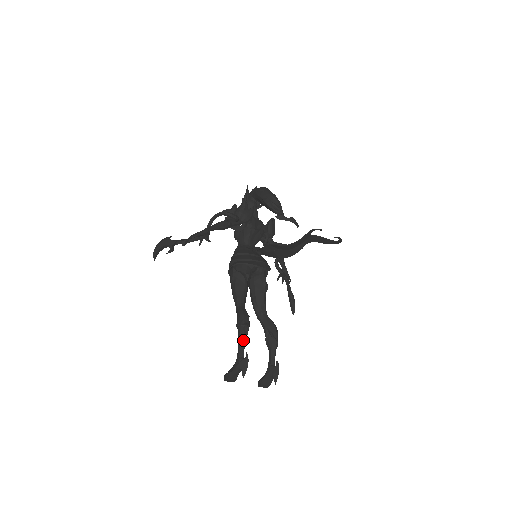
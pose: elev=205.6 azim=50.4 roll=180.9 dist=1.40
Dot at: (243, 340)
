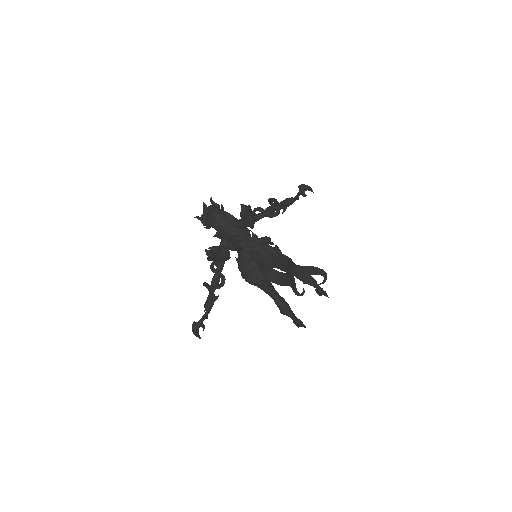
Dot at: (291, 317)
